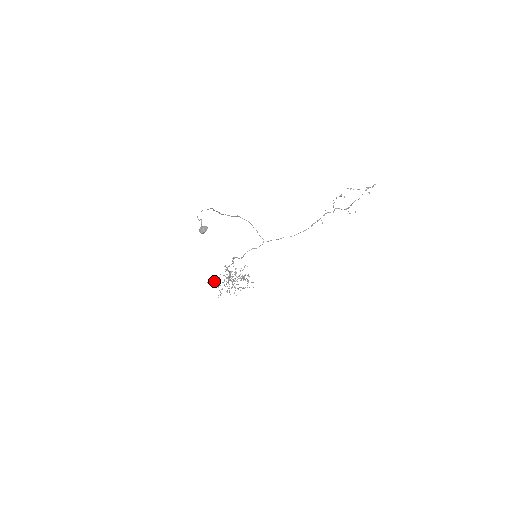
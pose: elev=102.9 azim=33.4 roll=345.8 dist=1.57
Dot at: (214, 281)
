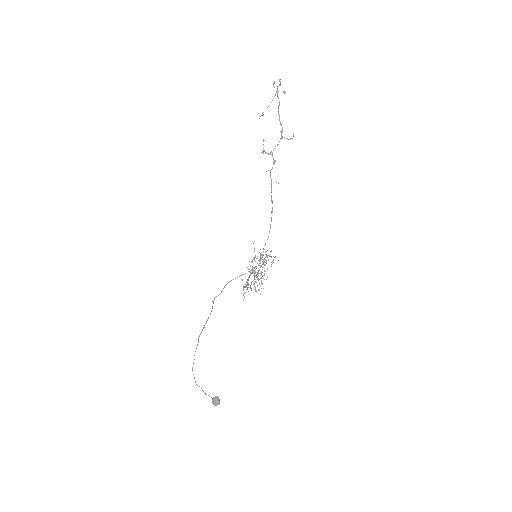
Dot at: occluded
